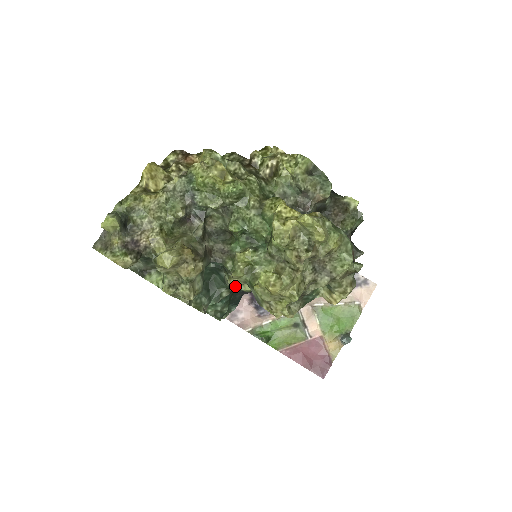
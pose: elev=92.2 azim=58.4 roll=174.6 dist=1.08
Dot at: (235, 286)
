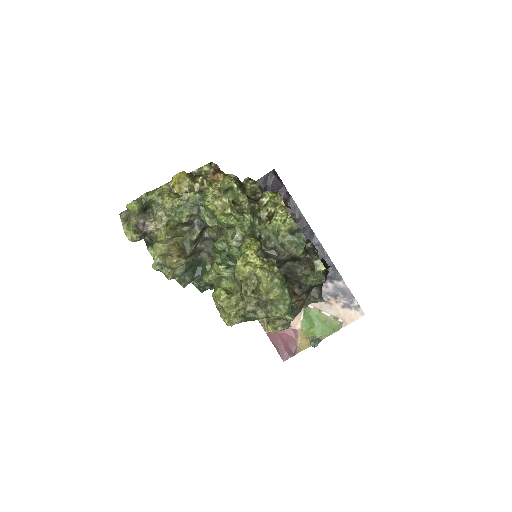
Dot at: (207, 282)
